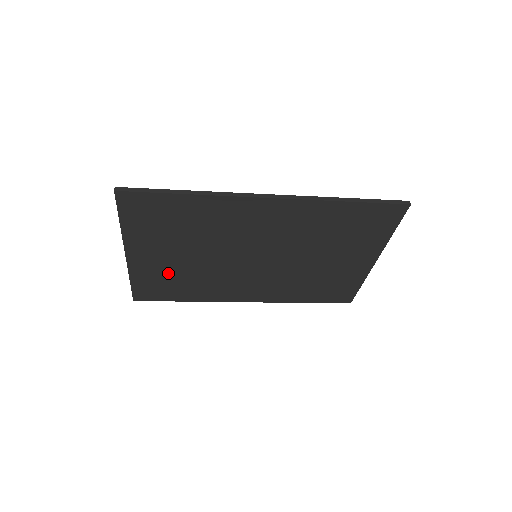
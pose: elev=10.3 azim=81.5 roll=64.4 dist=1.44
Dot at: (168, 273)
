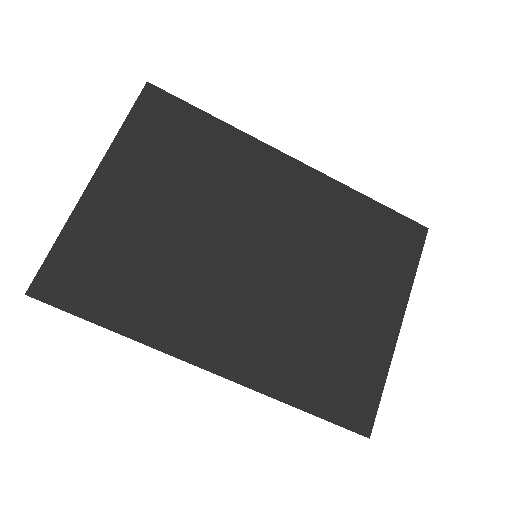
Dot at: (126, 242)
